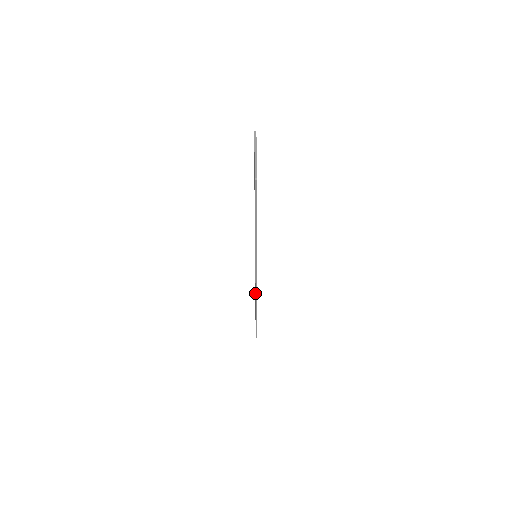
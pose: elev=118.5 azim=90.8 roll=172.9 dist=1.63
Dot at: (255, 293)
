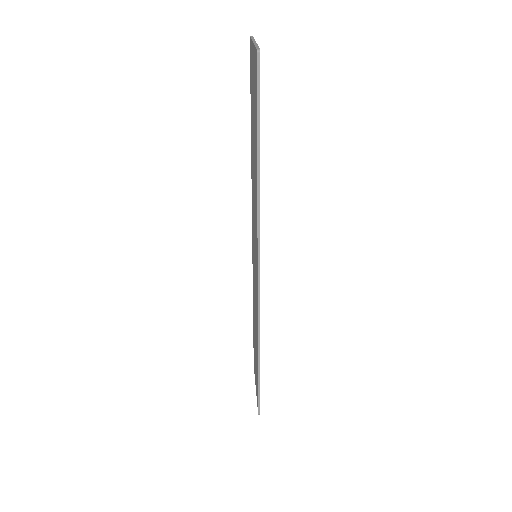
Dot at: occluded
